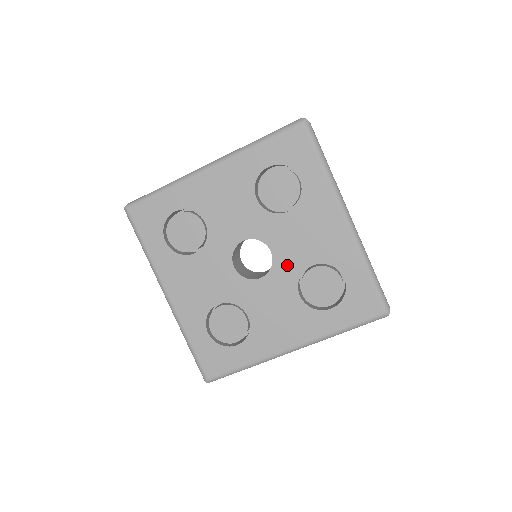
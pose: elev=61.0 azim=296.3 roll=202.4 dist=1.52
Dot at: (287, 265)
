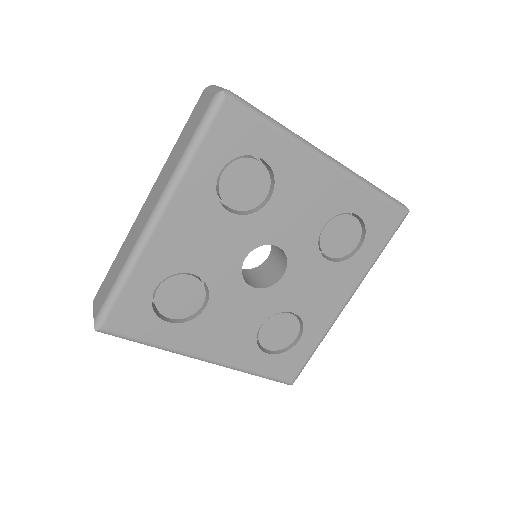
Dot at: (300, 245)
